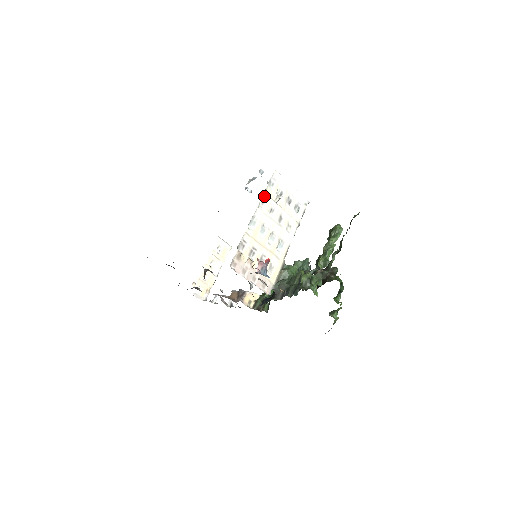
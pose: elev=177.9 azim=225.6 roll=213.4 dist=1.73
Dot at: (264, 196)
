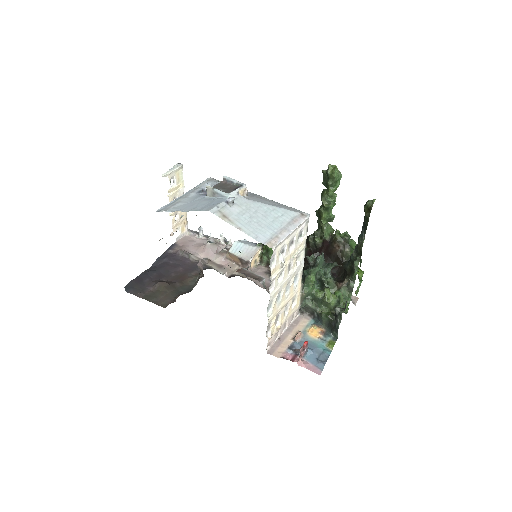
Dot at: (271, 281)
